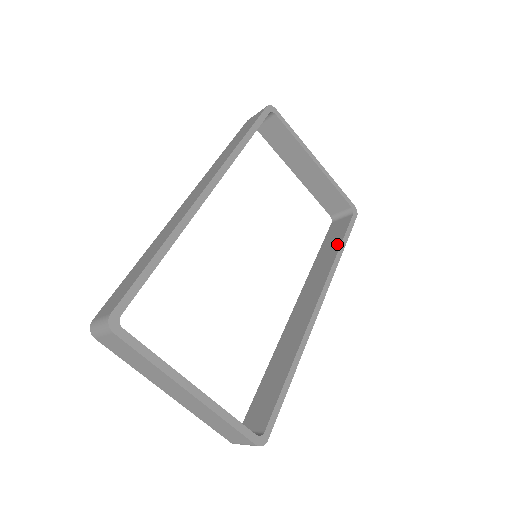
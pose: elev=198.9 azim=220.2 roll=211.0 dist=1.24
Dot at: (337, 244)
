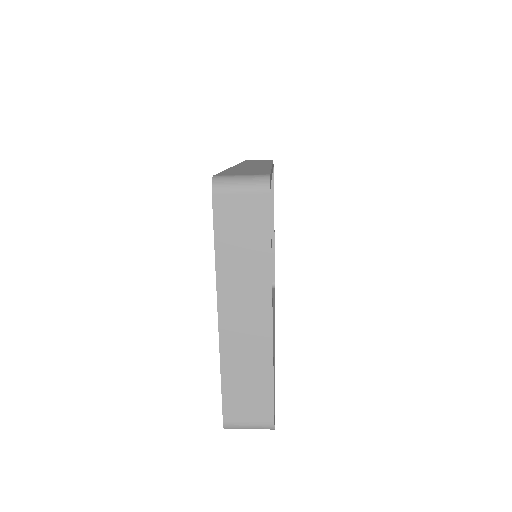
Dot at: occluded
